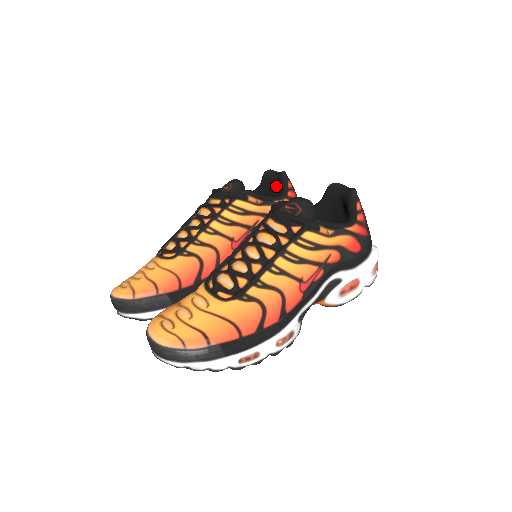
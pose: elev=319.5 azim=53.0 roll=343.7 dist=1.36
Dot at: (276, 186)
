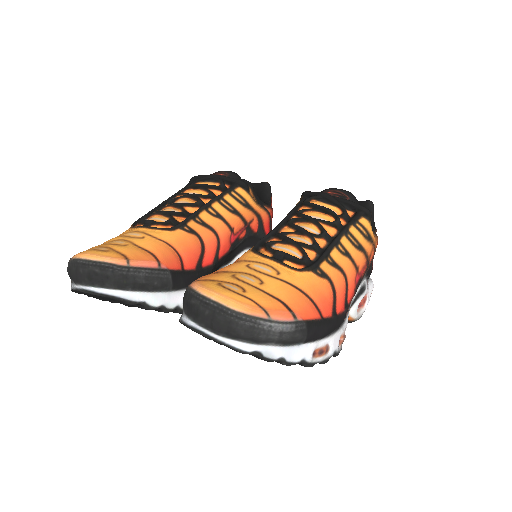
Dot at: occluded
